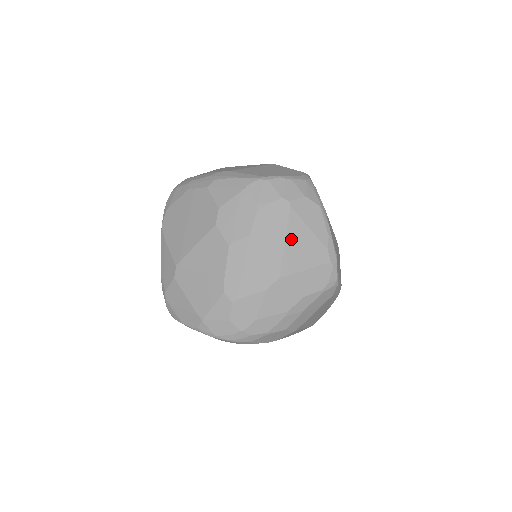
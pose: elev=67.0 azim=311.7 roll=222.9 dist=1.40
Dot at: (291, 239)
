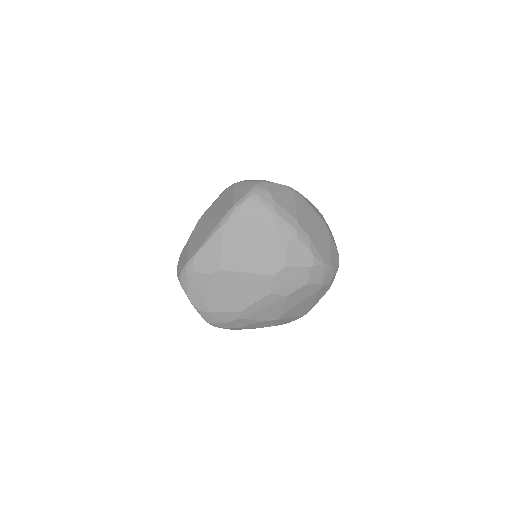
Dot at: (302, 304)
